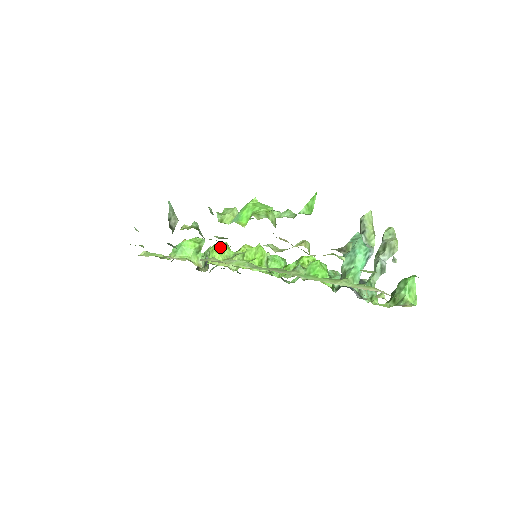
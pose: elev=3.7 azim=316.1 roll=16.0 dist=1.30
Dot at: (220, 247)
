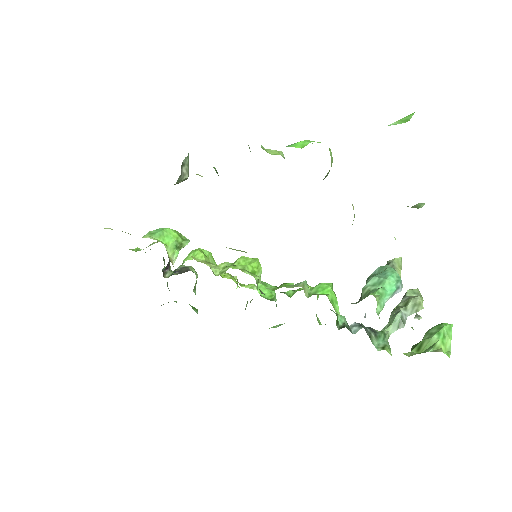
Dot at: (206, 252)
